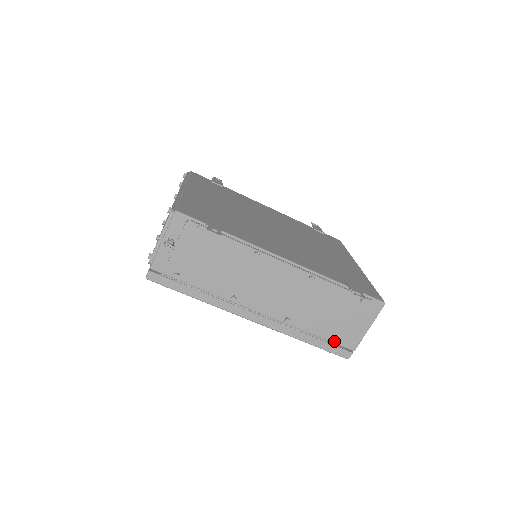
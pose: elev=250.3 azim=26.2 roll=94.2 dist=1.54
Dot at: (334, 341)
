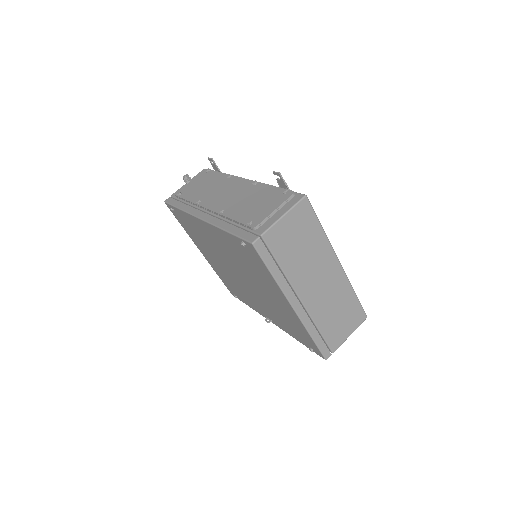
Dot at: (247, 224)
